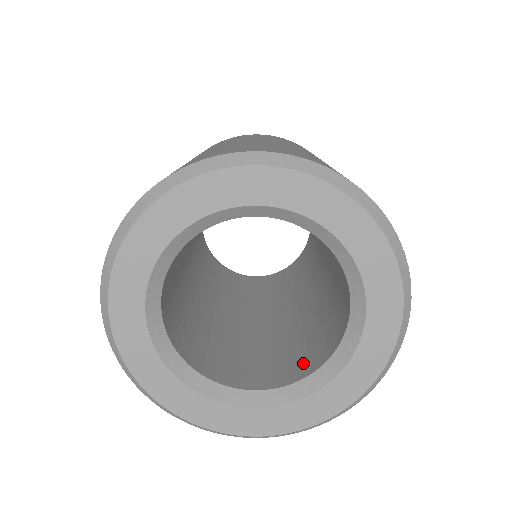
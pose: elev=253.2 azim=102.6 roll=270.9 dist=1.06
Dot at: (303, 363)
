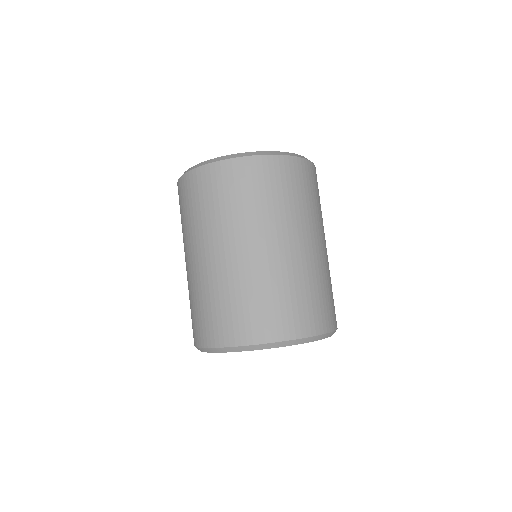
Dot at: occluded
